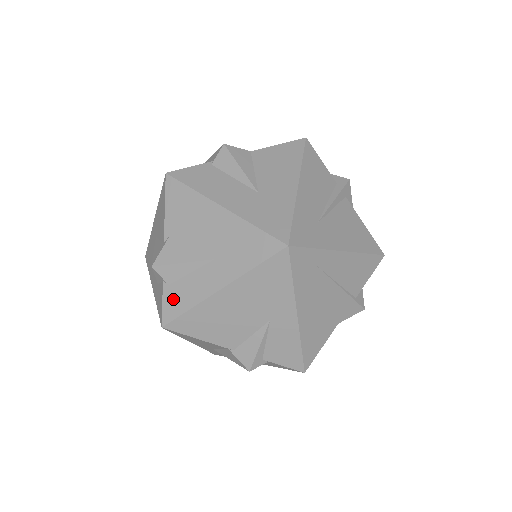
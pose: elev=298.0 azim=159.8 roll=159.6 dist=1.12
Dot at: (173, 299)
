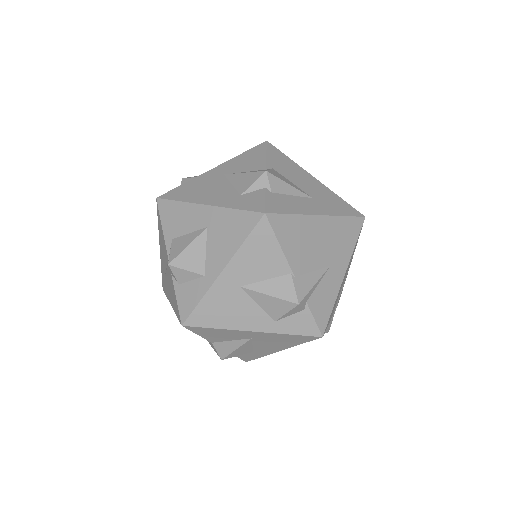
Dot at: (277, 202)
